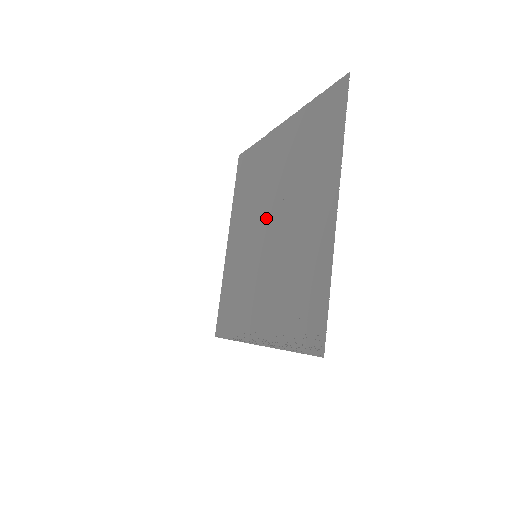
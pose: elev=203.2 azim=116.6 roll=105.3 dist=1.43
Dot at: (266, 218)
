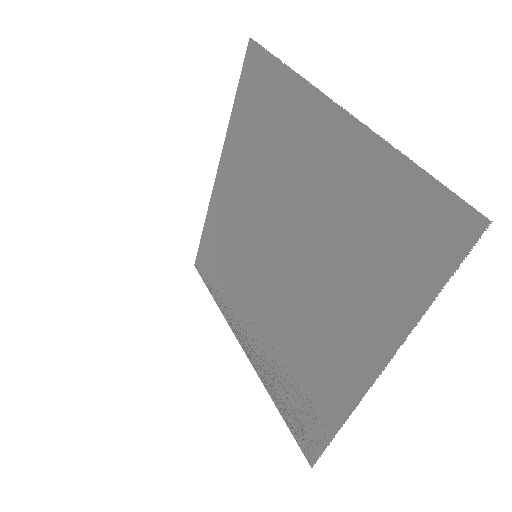
Dot at: (278, 230)
